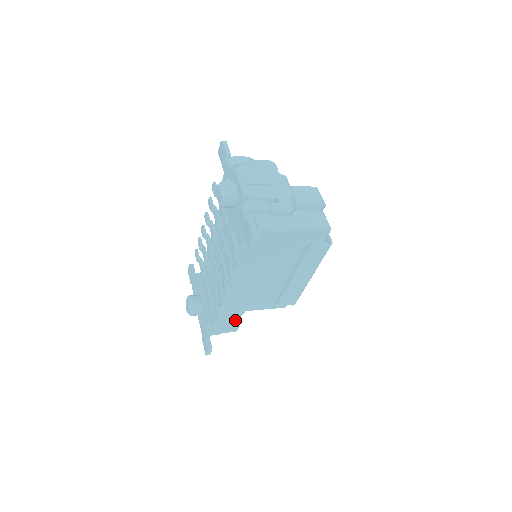
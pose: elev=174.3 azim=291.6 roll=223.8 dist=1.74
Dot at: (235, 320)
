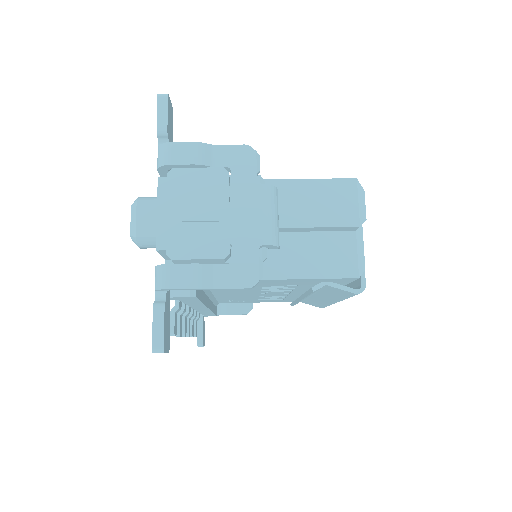
Dot at: occluded
